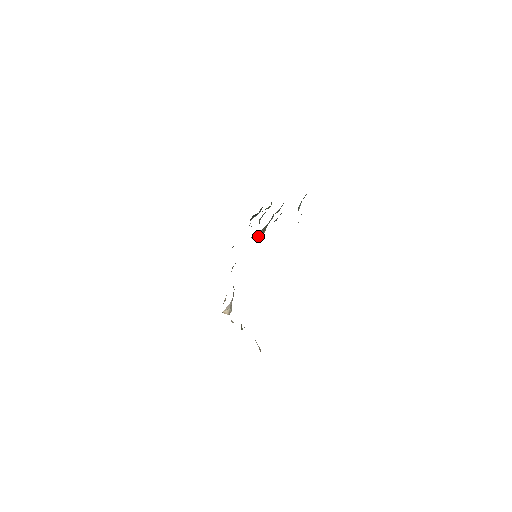
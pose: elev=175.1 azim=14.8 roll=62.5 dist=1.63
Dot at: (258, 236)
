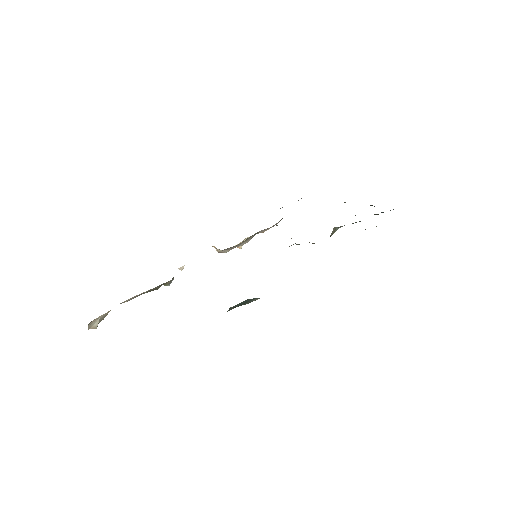
Dot at: occluded
